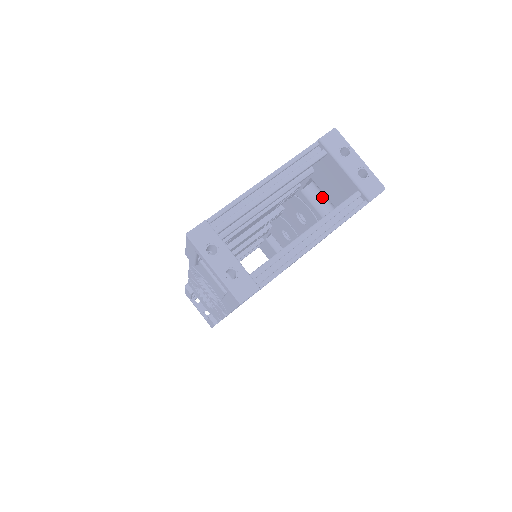
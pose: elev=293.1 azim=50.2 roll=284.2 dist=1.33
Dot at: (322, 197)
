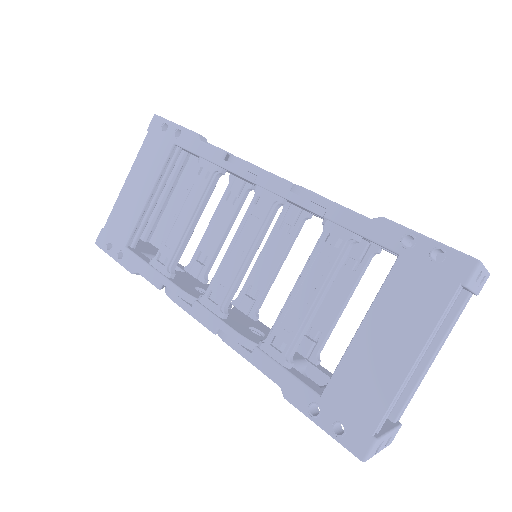
Dot at: occluded
